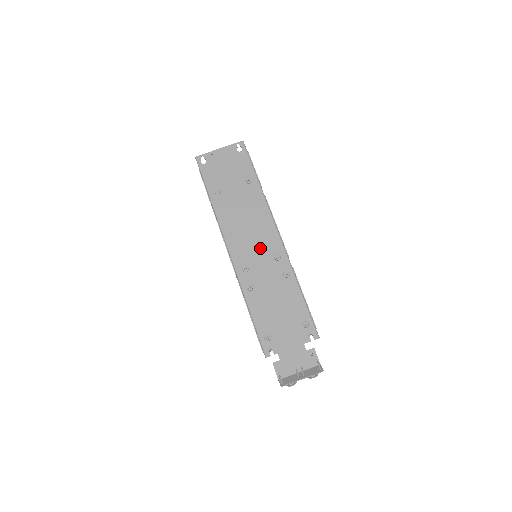
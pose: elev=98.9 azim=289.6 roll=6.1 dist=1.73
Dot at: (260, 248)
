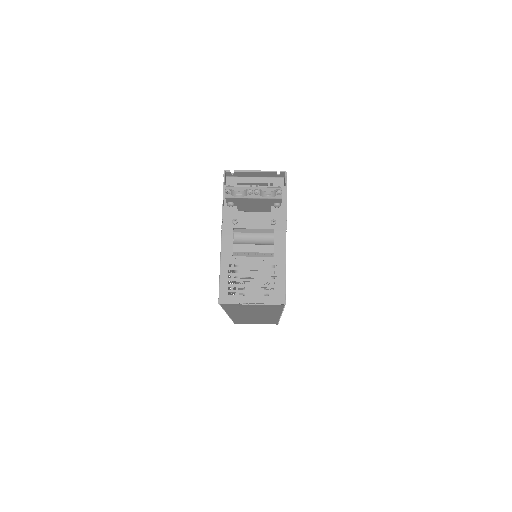
Dot at: occluded
